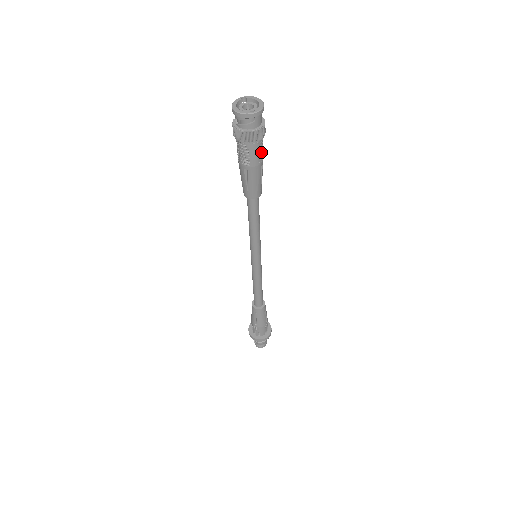
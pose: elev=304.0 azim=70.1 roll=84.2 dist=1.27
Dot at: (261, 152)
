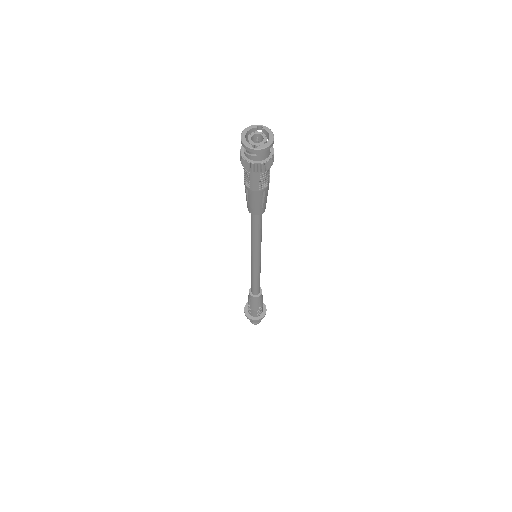
Dot at: (263, 181)
